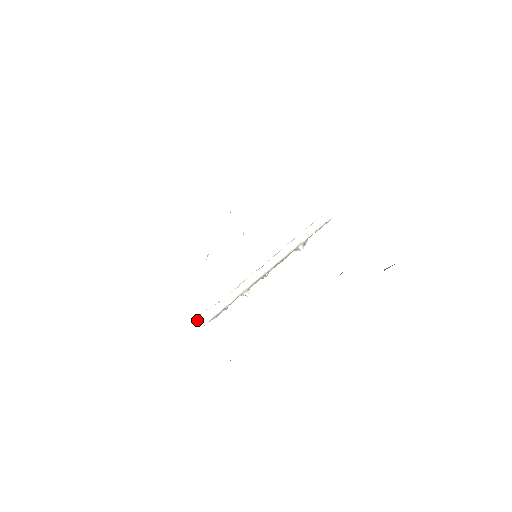
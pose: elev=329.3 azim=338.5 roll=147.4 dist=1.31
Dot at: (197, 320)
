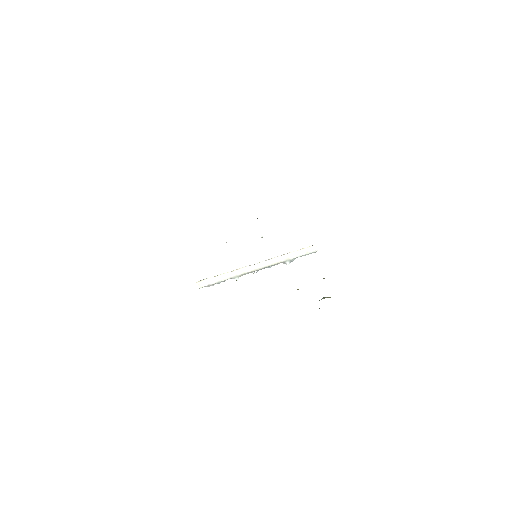
Dot at: (196, 282)
